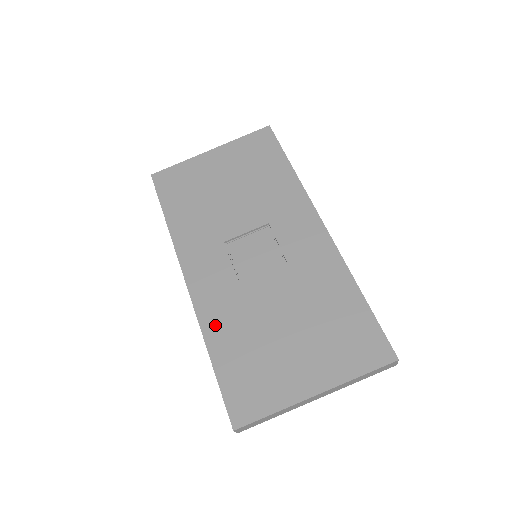
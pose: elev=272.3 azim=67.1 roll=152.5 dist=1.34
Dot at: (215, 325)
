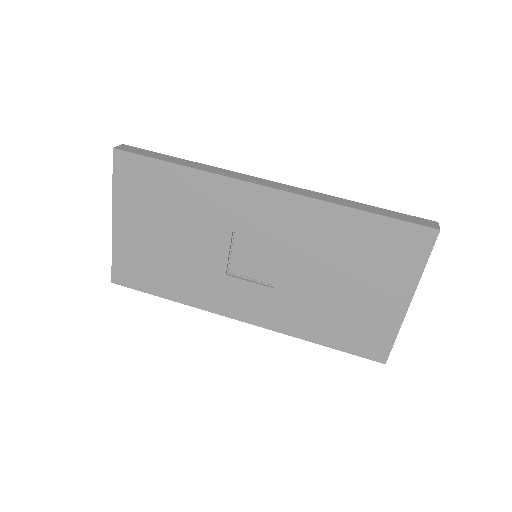
Dot at: (297, 326)
